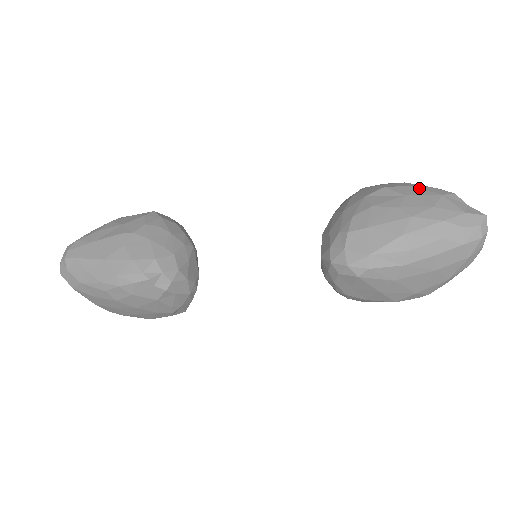
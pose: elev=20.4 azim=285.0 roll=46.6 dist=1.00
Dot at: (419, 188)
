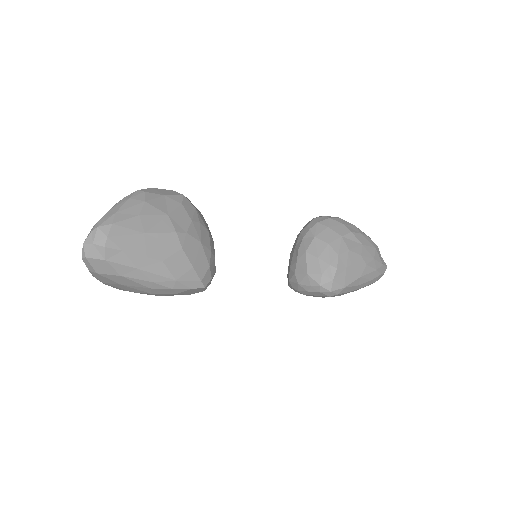
Dot at: (366, 238)
